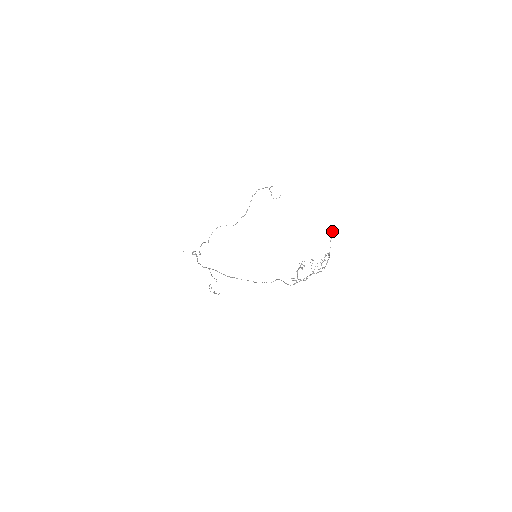
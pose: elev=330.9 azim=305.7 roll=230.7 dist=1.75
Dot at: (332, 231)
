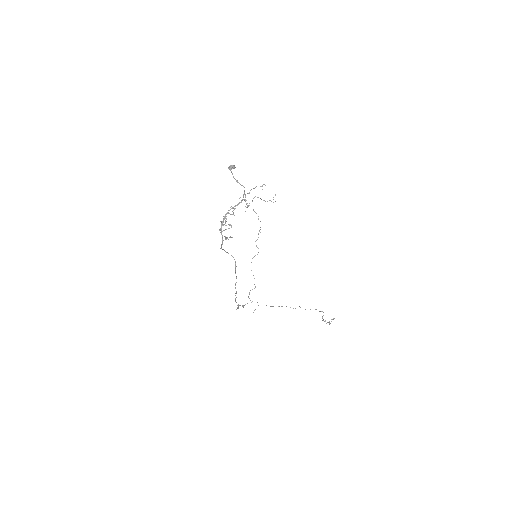
Dot at: (230, 169)
